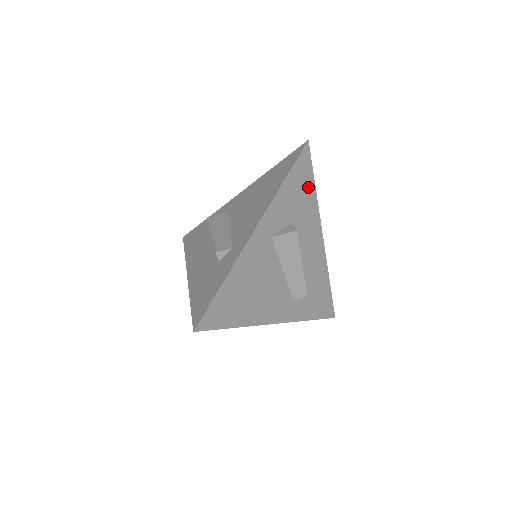
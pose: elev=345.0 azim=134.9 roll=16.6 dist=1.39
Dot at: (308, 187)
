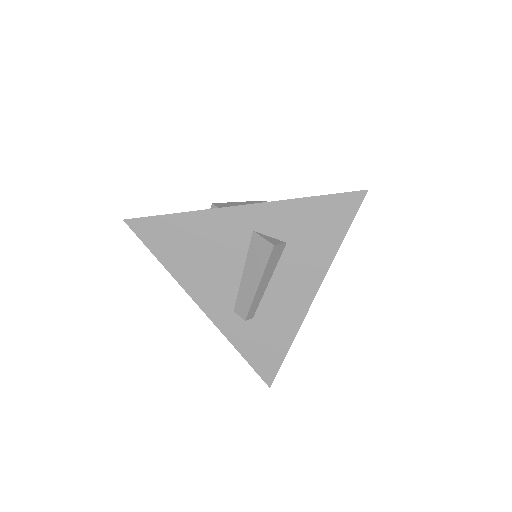
Dot at: (333, 232)
